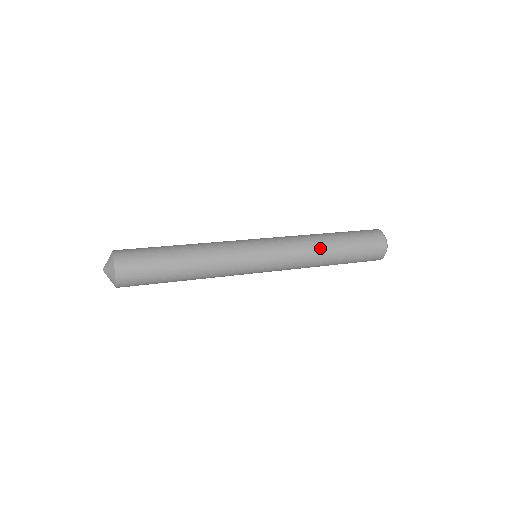
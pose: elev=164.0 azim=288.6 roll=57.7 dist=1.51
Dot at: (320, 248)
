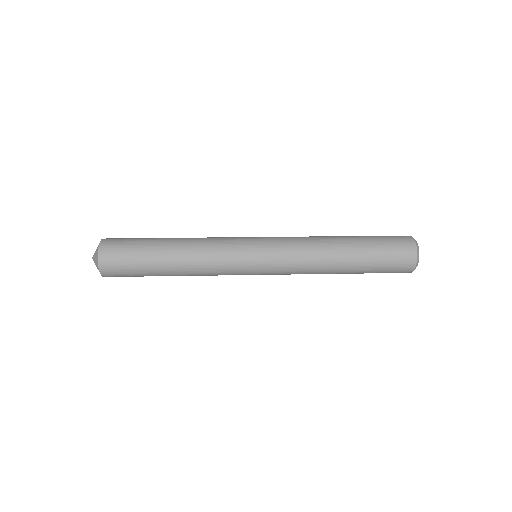
Dot at: (328, 241)
